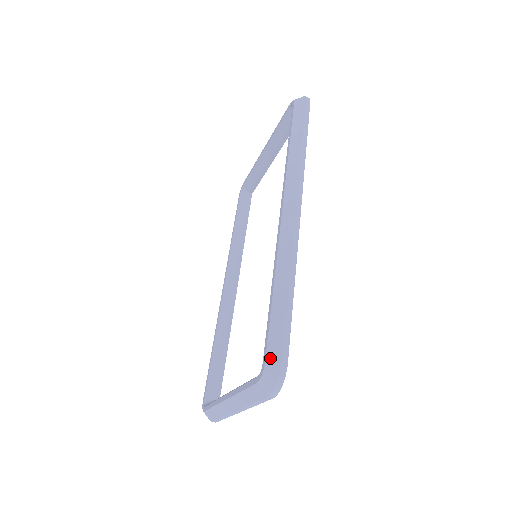
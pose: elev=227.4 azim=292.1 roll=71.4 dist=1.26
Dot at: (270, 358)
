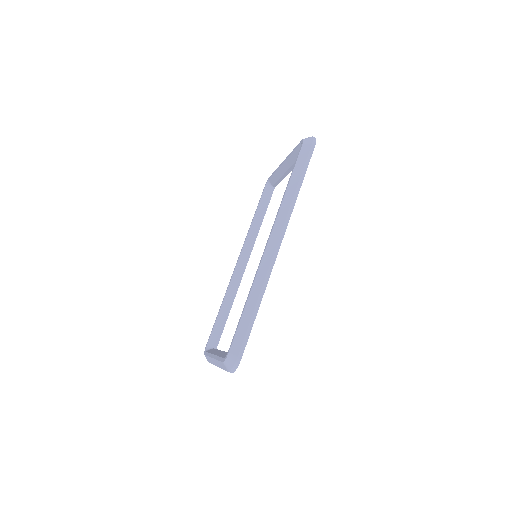
Dot at: (232, 350)
